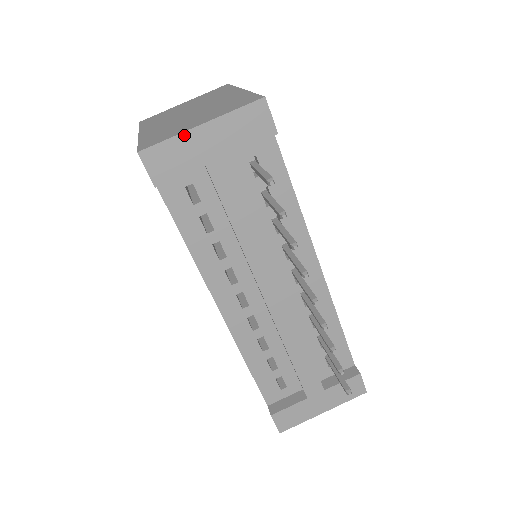
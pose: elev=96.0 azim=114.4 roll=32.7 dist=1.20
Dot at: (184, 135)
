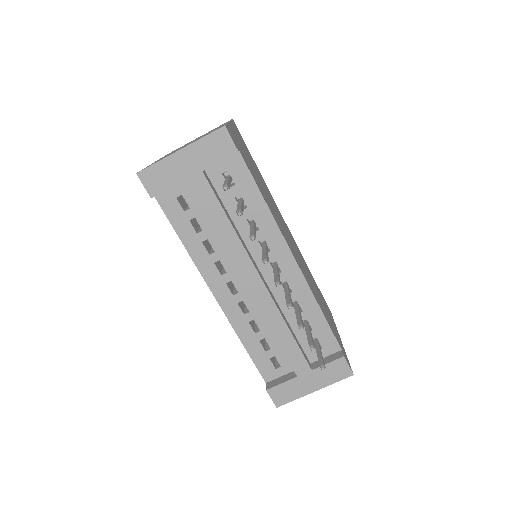
Dot at: (168, 159)
